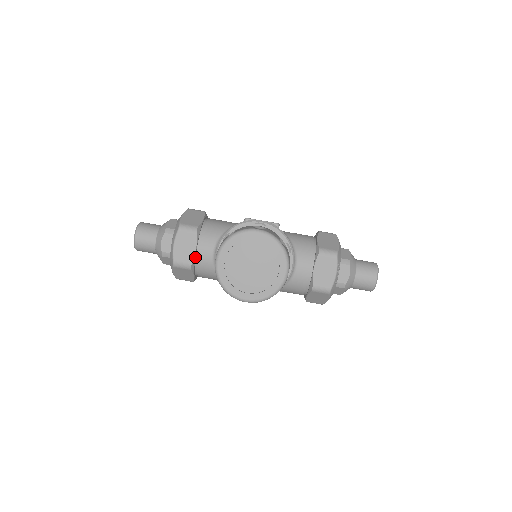
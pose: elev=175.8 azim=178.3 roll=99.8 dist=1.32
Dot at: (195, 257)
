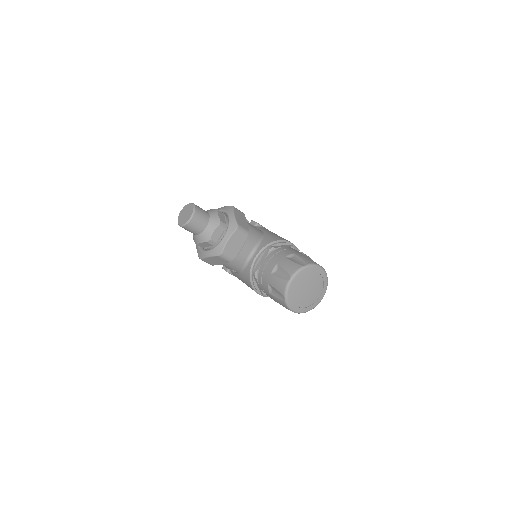
Dot at: (237, 253)
